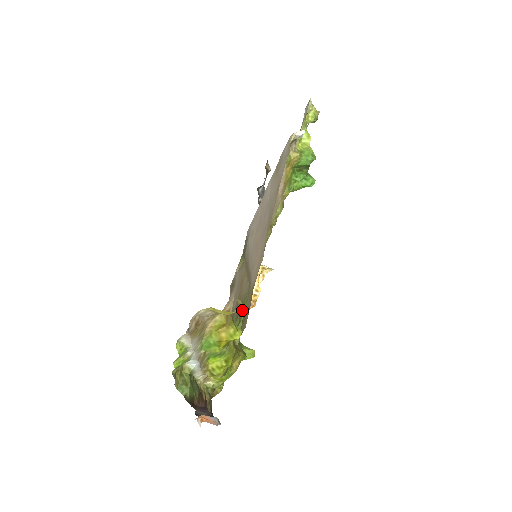
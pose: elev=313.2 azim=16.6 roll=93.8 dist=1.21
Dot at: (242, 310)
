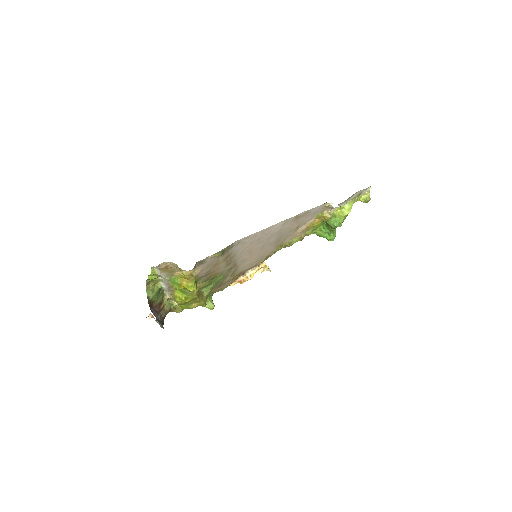
Dot at: (216, 279)
